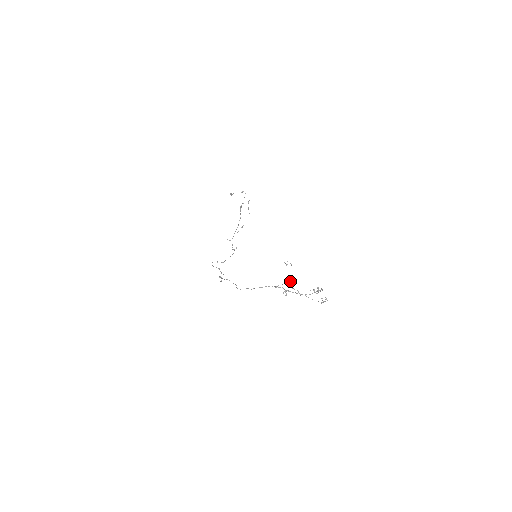
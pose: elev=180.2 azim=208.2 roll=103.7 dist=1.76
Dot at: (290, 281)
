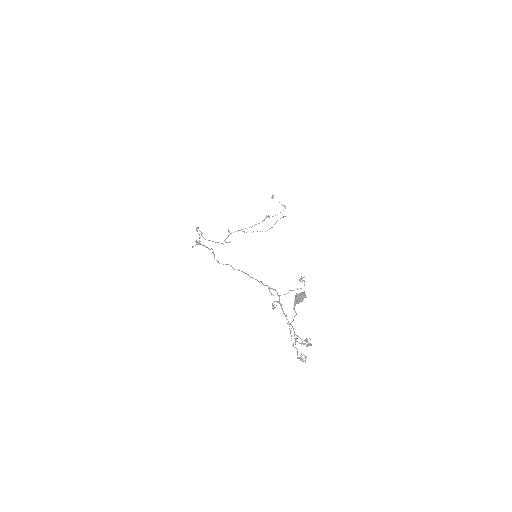
Dot at: (303, 293)
